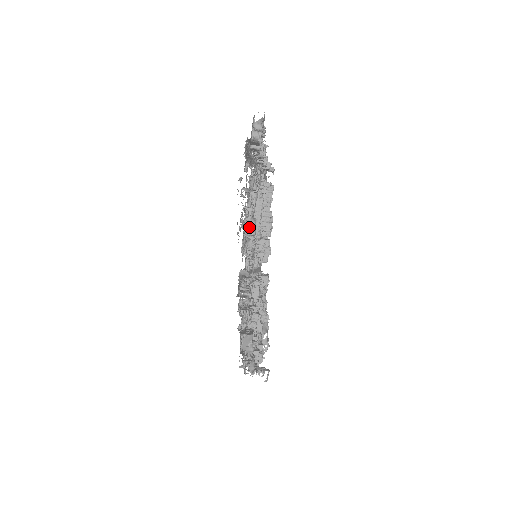
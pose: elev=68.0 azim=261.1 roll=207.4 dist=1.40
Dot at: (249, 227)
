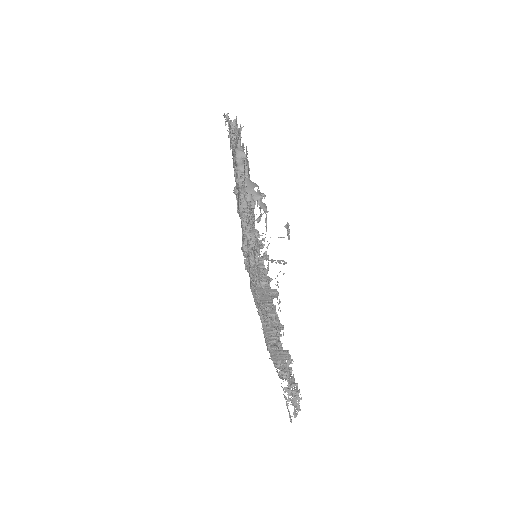
Dot at: occluded
